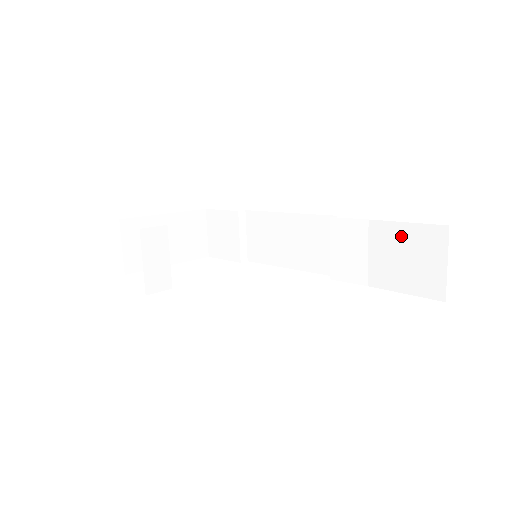
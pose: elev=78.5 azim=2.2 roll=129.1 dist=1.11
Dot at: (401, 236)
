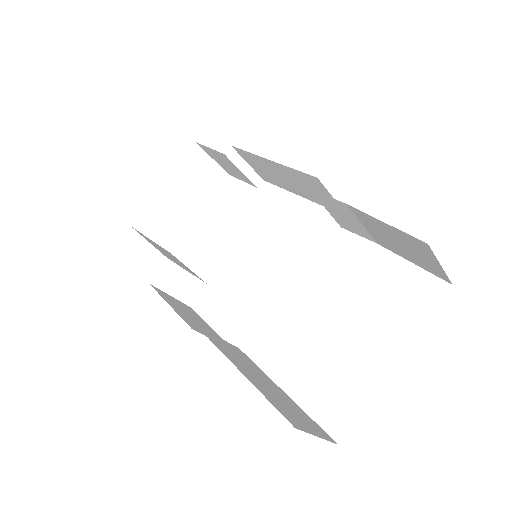
Dot at: (385, 229)
